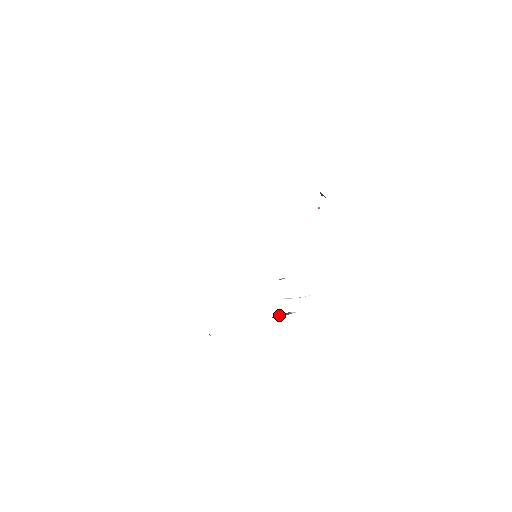
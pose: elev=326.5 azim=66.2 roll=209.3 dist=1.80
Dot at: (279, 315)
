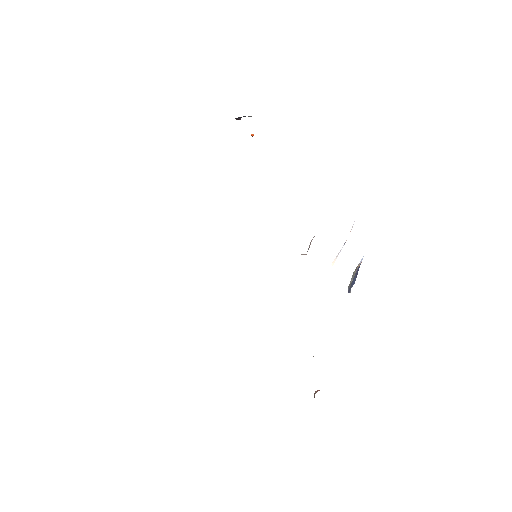
Dot at: (352, 282)
